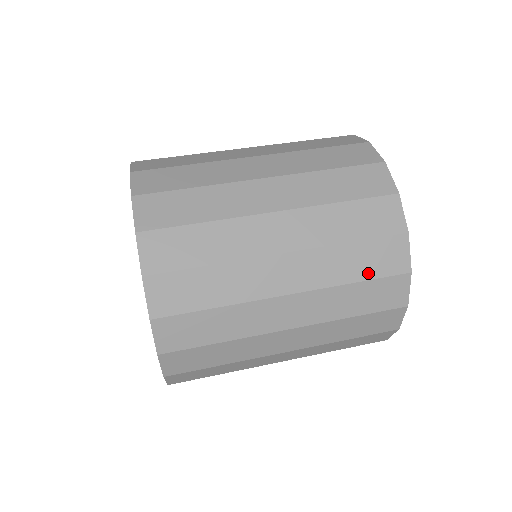
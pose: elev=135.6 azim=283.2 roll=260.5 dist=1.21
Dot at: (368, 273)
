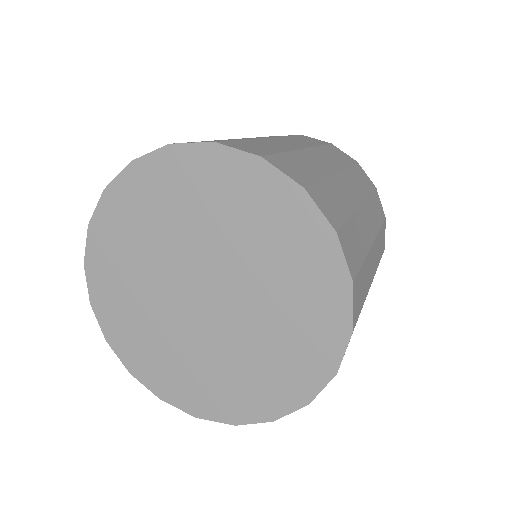
Dot at: (380, 219)
